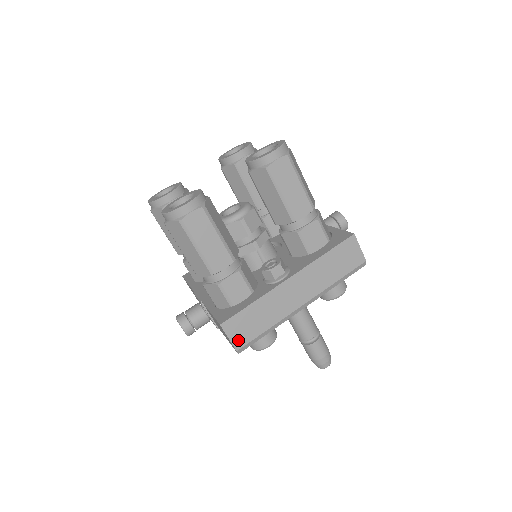
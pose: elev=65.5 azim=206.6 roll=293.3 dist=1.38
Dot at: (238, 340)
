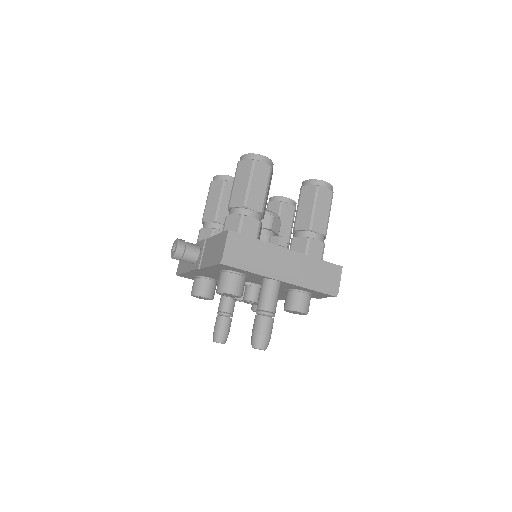
Dot at: (229, 252)
